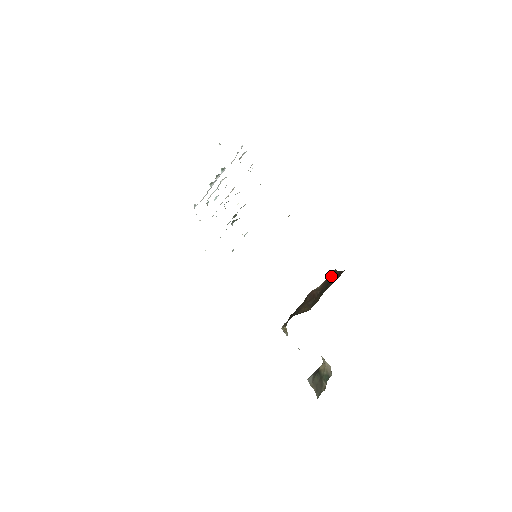
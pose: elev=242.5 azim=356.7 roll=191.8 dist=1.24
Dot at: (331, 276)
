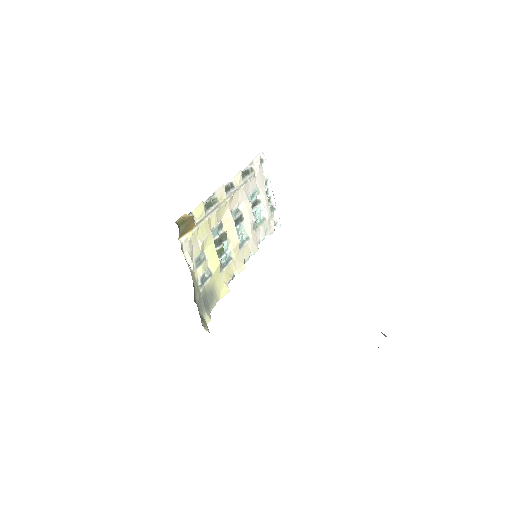
Dot at: occluded
